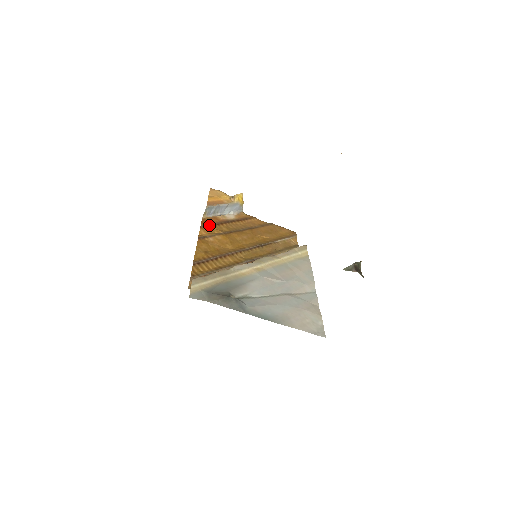
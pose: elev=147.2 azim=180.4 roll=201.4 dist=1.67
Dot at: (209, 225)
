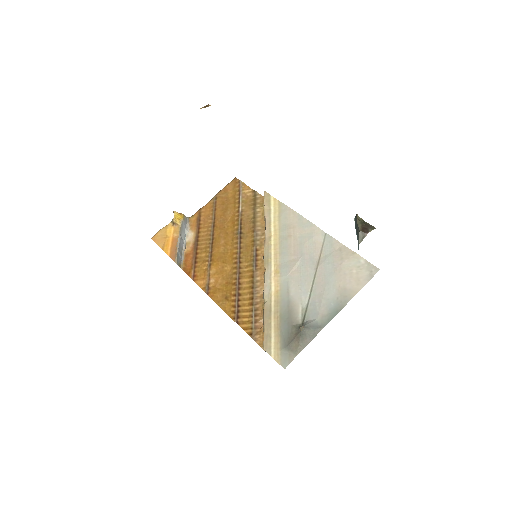
Dot at: (194, 269)
